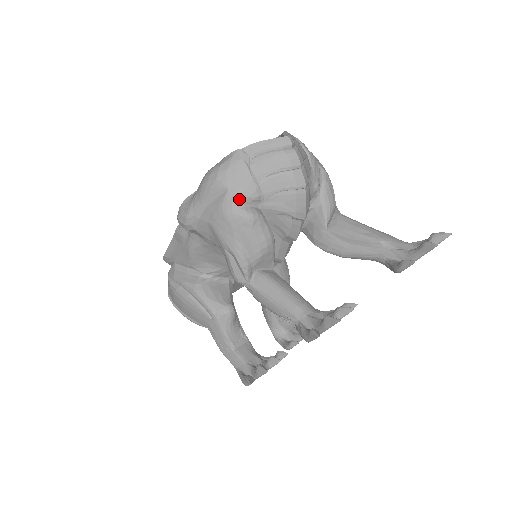
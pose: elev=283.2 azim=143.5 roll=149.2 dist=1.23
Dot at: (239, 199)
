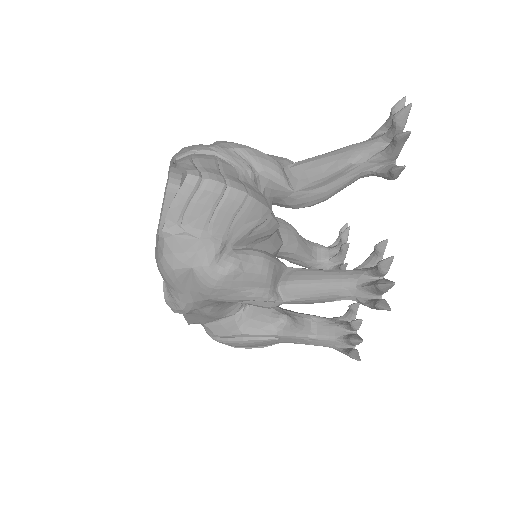
Dot at: (209, 266)
